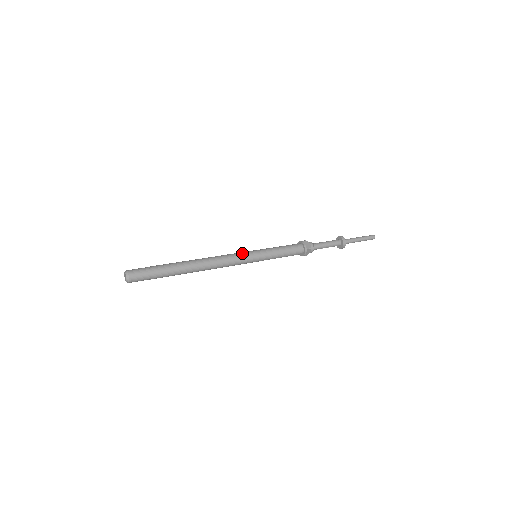
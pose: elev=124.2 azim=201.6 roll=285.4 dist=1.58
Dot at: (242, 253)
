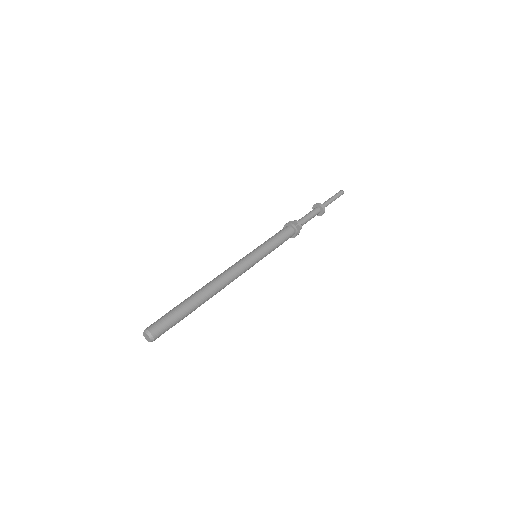
Dot at: (242, 259)
